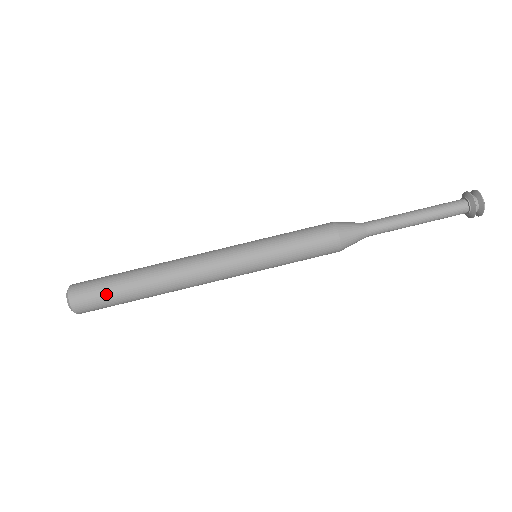
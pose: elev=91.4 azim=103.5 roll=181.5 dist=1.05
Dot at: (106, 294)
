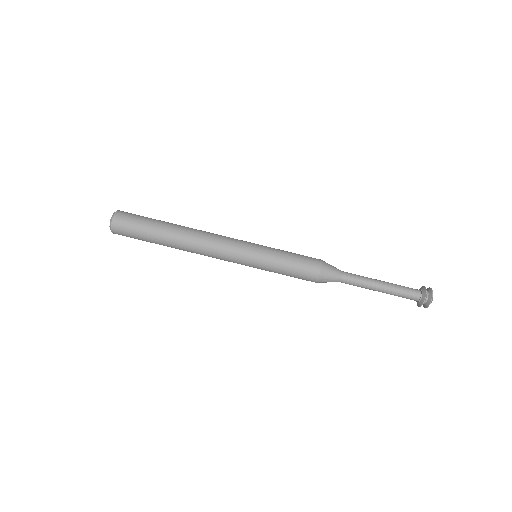
Dot at: (139, 239)
